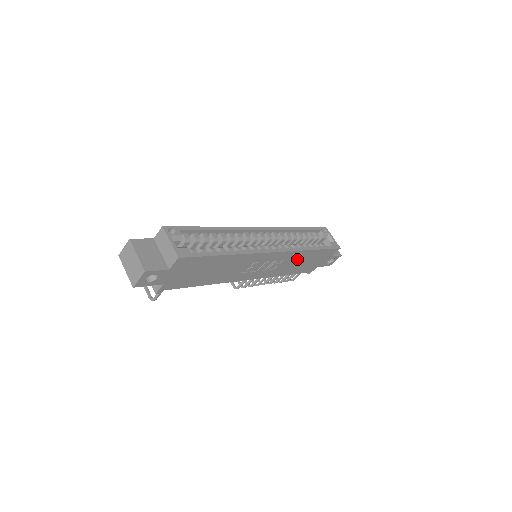
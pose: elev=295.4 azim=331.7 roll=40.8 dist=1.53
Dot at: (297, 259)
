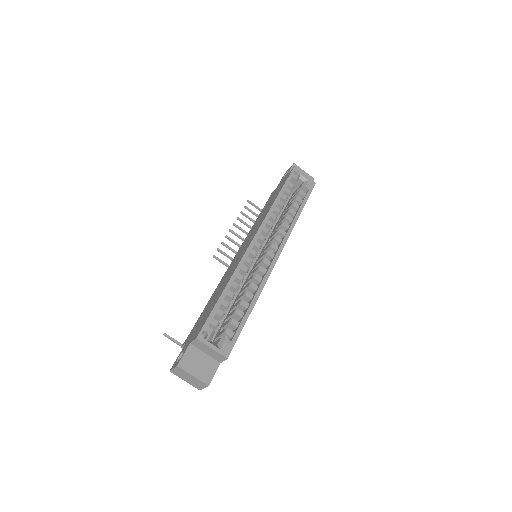
Dot at: occluded
